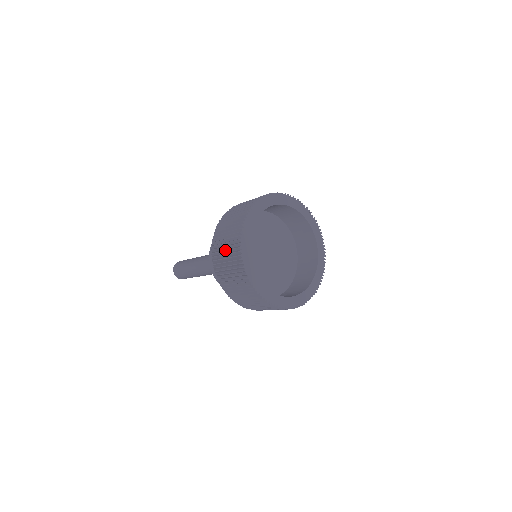
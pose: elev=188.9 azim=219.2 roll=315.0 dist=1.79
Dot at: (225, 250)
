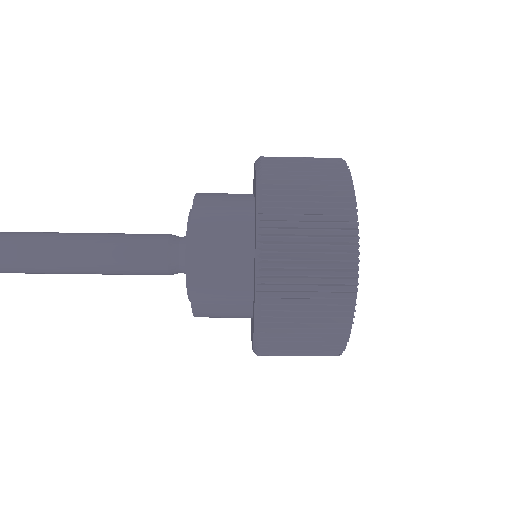
Dot at: (310, 179)
